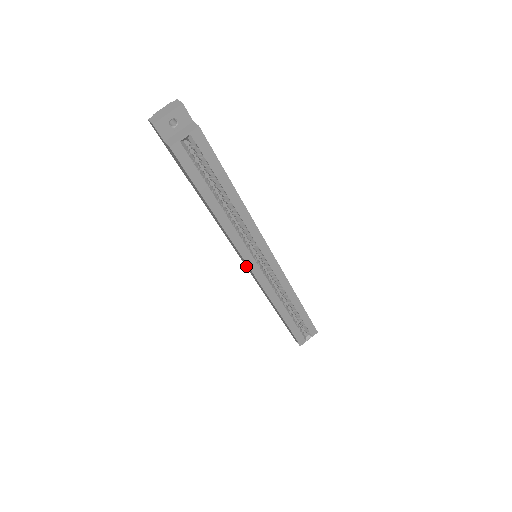
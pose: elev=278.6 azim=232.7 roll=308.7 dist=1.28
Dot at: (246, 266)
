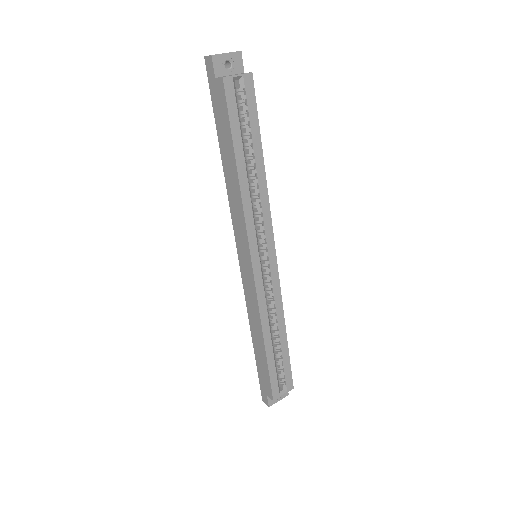
Dot at: (243, 266)
